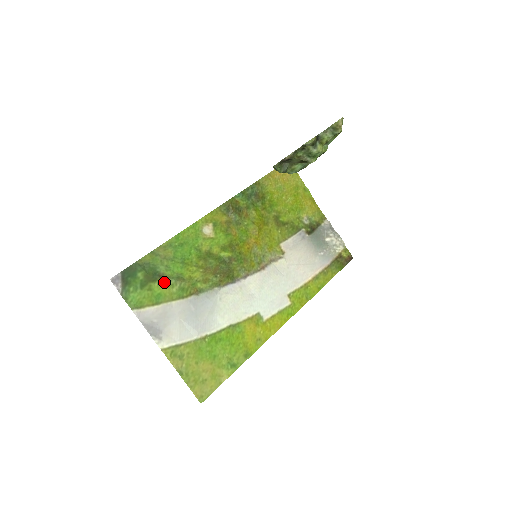
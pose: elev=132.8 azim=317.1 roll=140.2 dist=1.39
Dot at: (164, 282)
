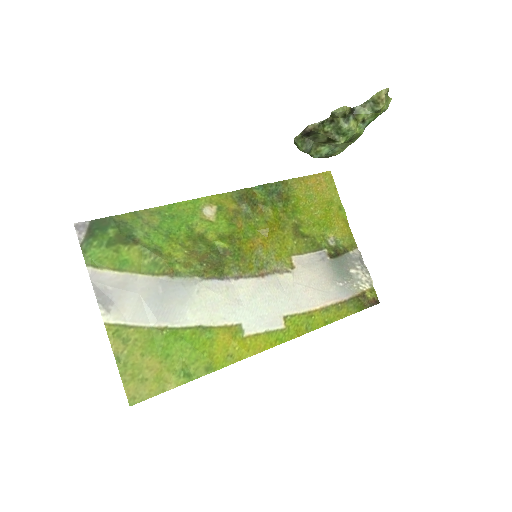
Dot at: (137, 249)
